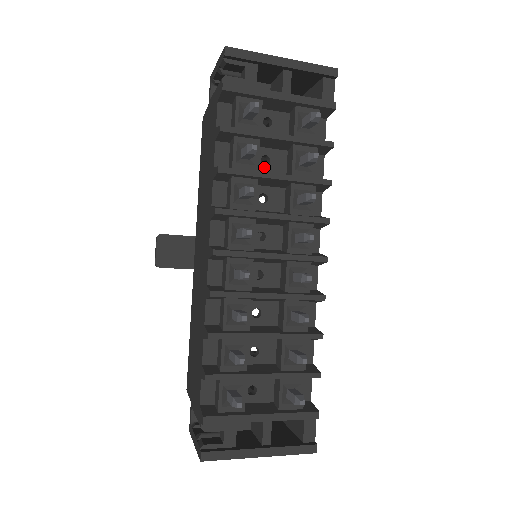
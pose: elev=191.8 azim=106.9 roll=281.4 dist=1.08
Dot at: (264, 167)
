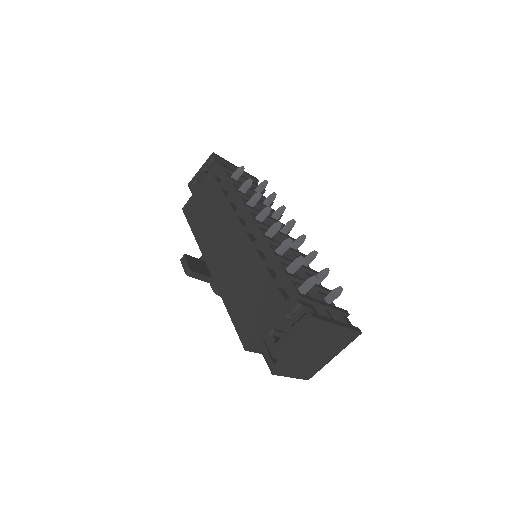
Dot at: occluded
